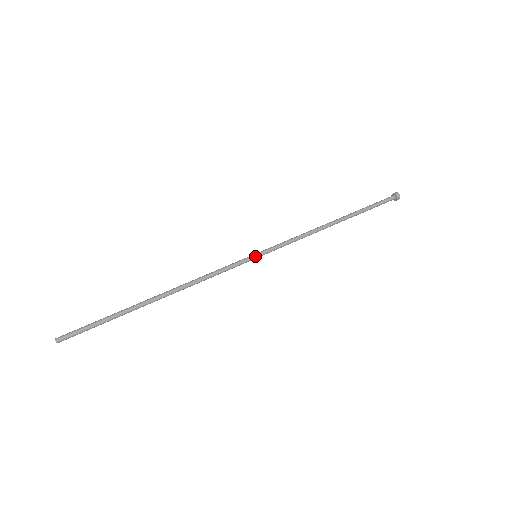
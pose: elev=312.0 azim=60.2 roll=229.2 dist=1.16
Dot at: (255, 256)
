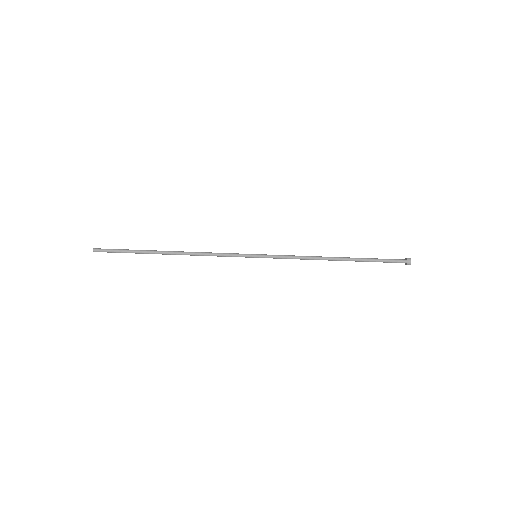
Dot at: (255, 255)
